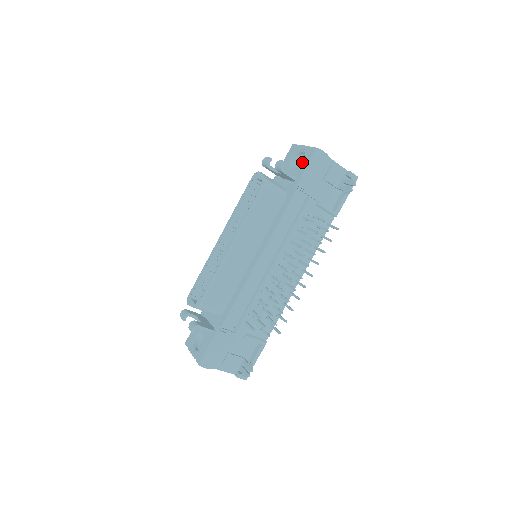
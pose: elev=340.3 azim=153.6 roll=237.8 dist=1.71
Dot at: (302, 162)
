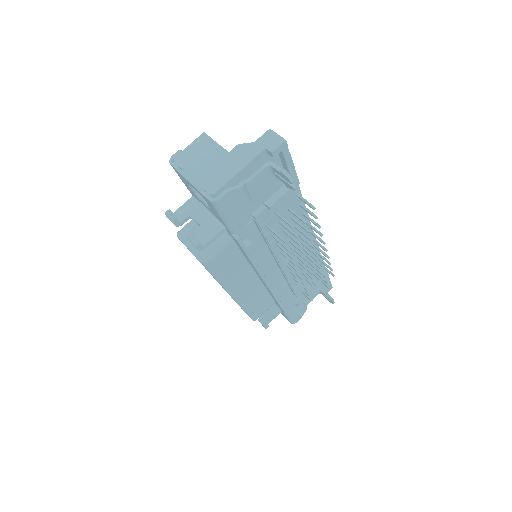
Dot at: occluded
